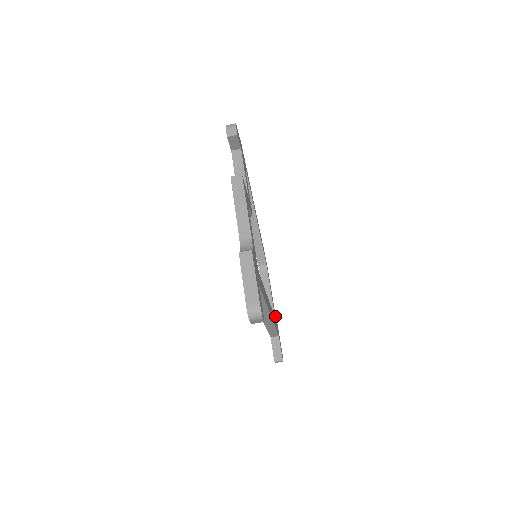
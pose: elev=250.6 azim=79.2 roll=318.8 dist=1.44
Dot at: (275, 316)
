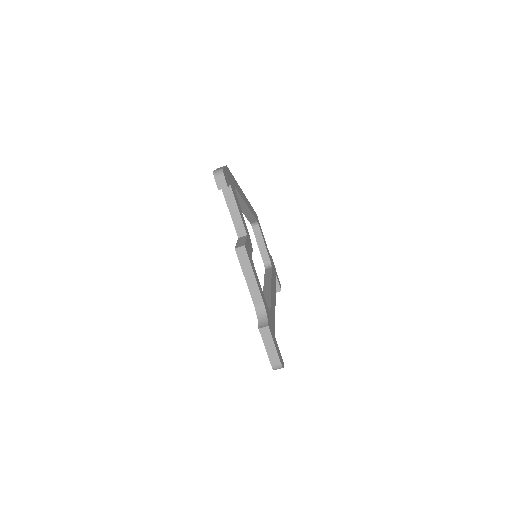
Dot at: occluded
